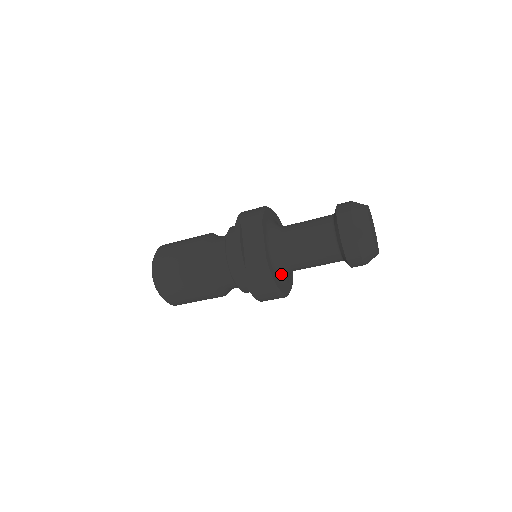
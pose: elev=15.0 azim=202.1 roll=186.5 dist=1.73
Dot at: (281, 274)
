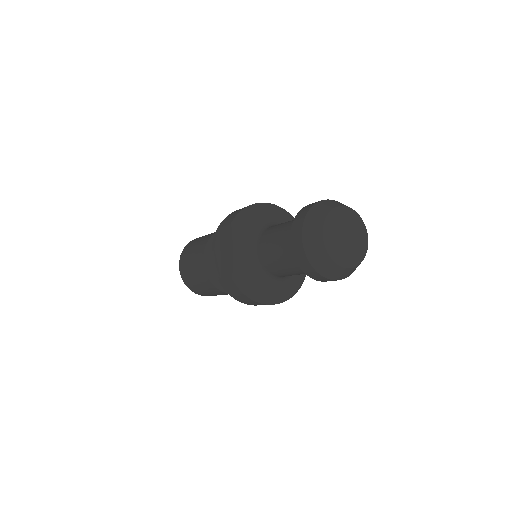
Dot at: (265, 282)
